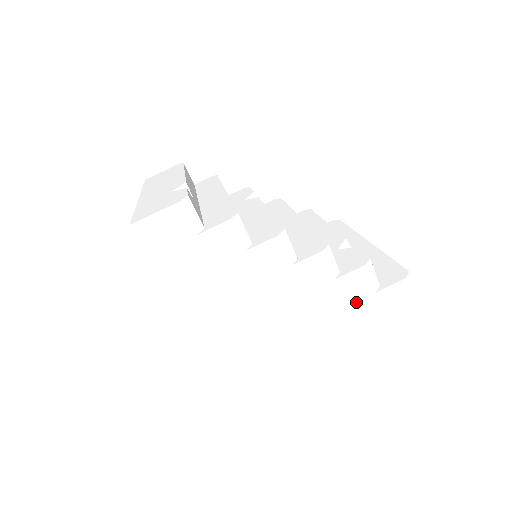
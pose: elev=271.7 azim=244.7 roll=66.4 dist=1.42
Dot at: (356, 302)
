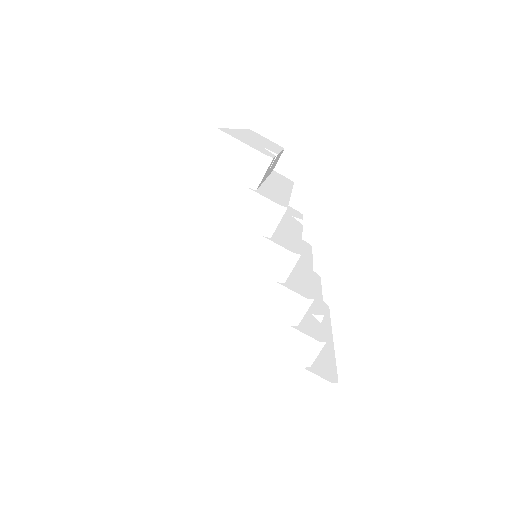
Dot at: (283, 357)
